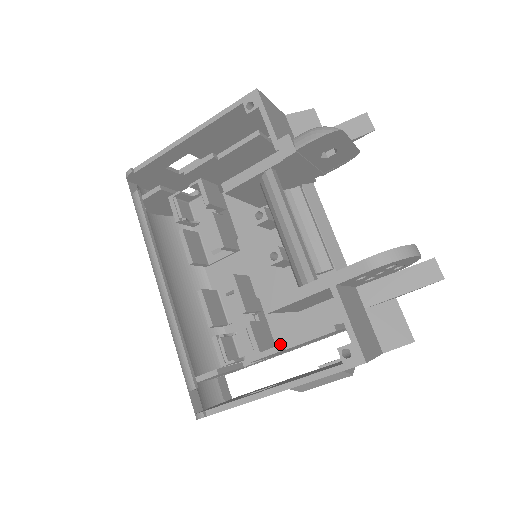
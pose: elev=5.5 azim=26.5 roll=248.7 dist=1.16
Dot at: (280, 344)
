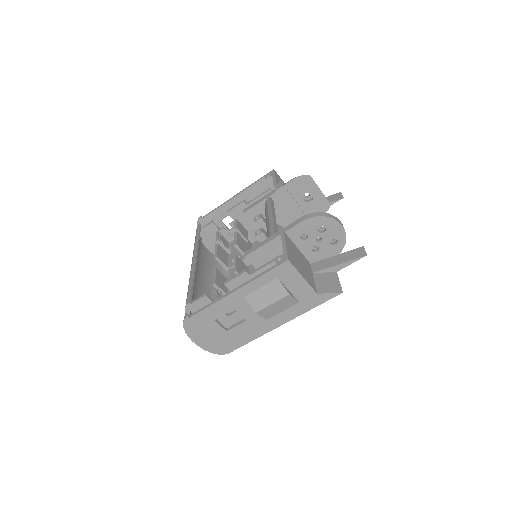
Dot at: occluded
